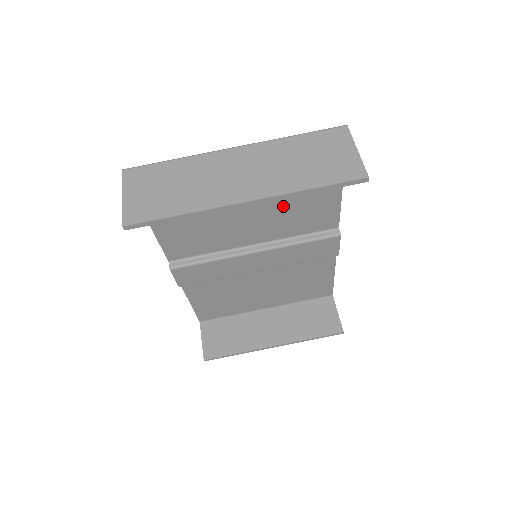
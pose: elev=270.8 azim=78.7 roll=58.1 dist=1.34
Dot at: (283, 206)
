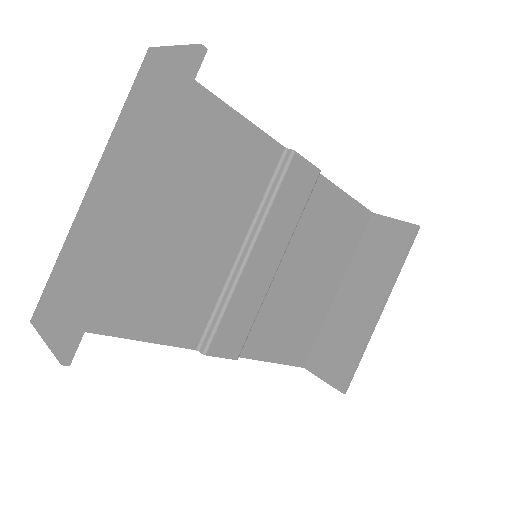
Dot at: (211, 186)
